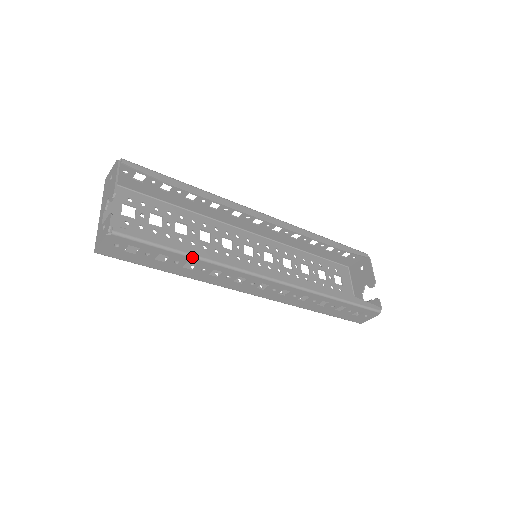
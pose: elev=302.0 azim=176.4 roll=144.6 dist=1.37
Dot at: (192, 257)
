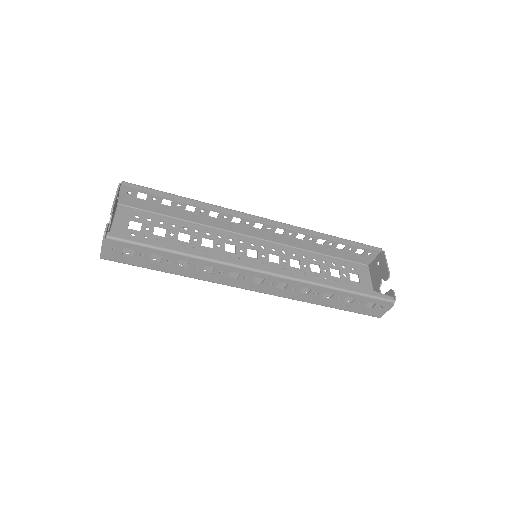
Dot at: (181, 254)
